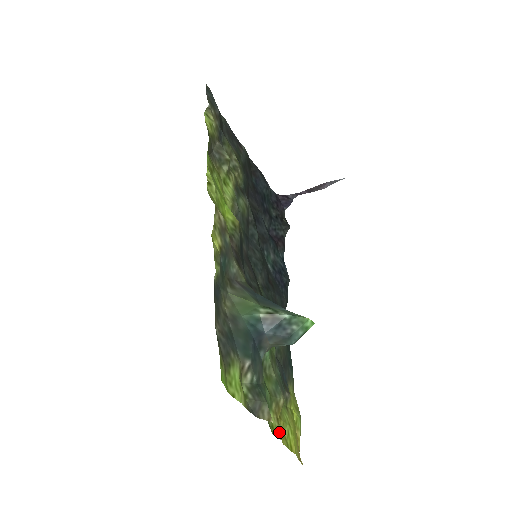
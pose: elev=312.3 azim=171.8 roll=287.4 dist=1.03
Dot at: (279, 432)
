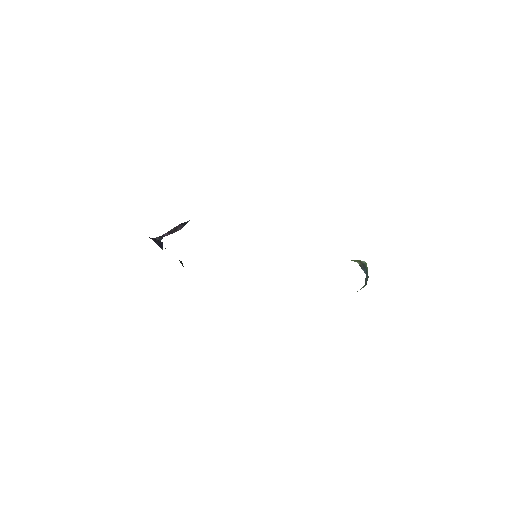
Dot at: occluded
